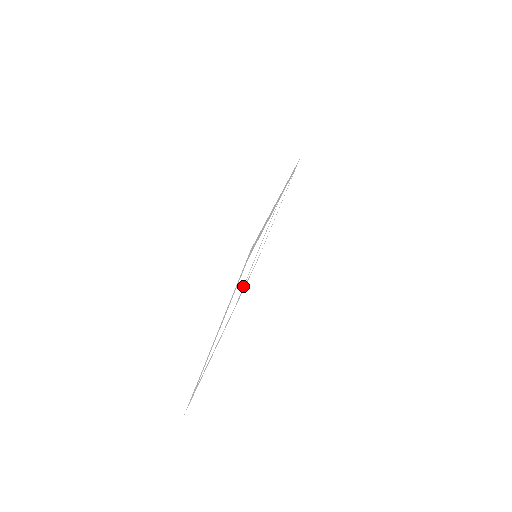
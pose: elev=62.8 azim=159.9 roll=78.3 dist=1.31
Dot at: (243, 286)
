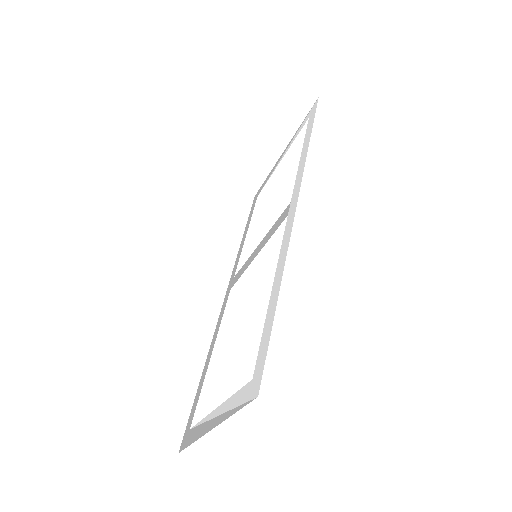
Dot at: (239, 276)
